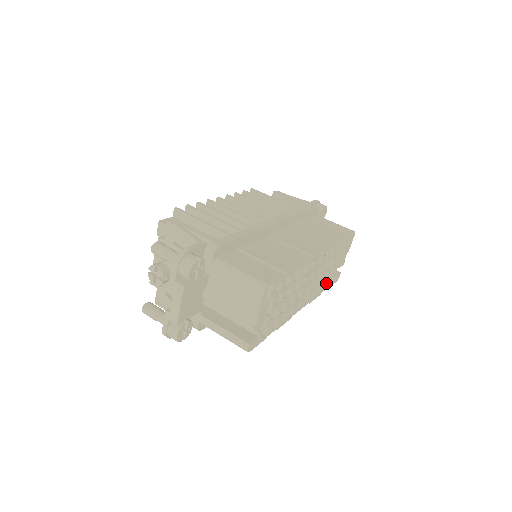
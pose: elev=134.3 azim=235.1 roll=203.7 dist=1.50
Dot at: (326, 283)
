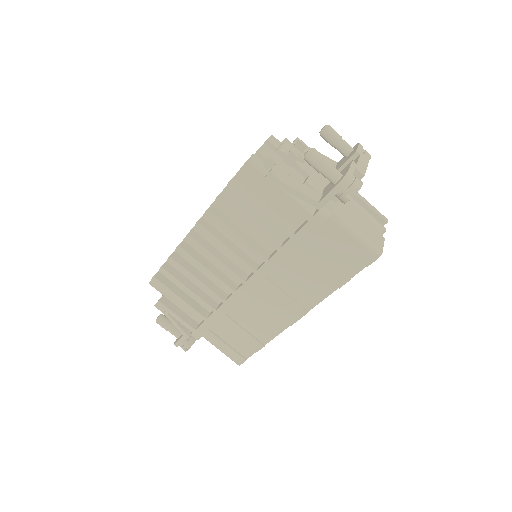
Dot at: occluded
